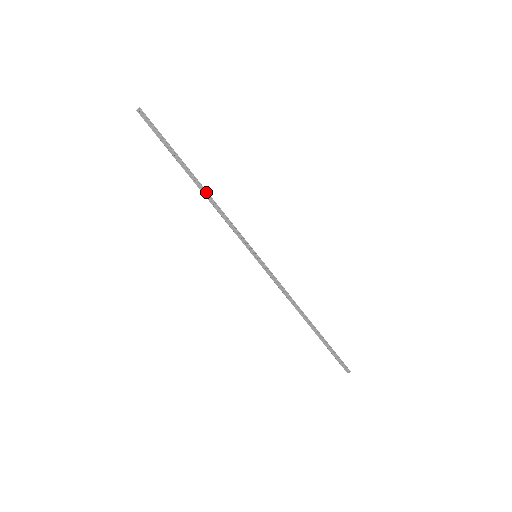
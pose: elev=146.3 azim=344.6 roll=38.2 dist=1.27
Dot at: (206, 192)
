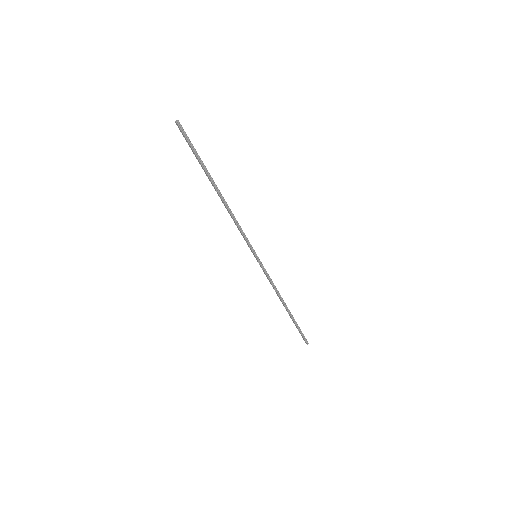
Dot at: (224, 202)
